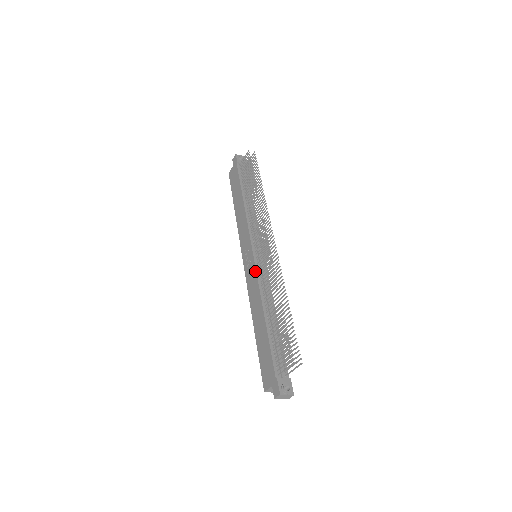
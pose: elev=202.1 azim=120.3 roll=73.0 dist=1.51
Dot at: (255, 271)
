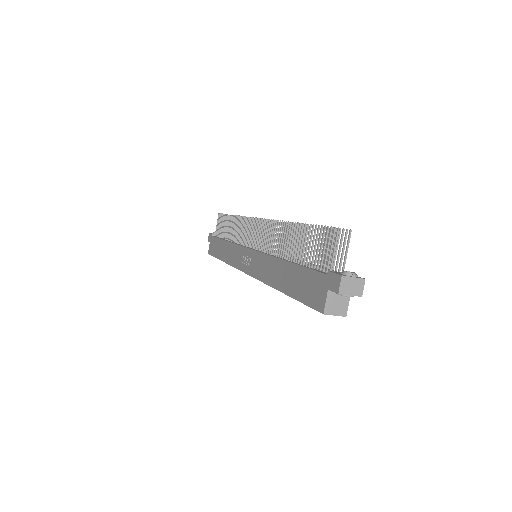
Dot at: (258, 253)
